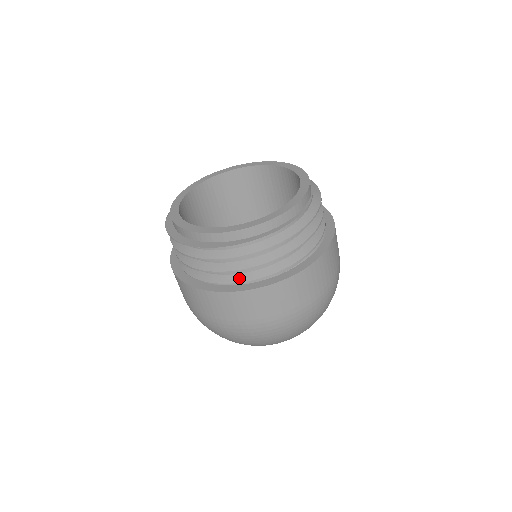
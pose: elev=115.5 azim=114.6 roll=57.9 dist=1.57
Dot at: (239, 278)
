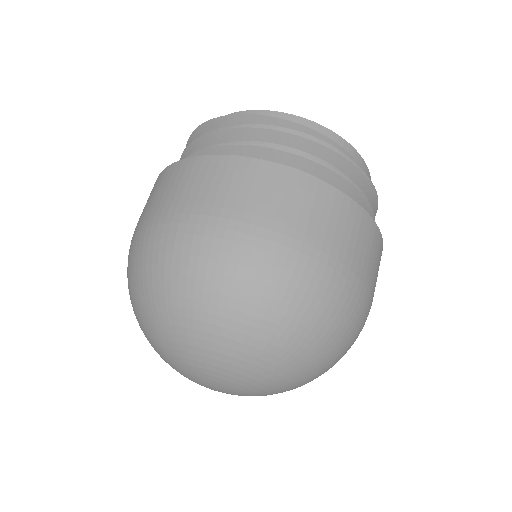
Dot at: occluded
